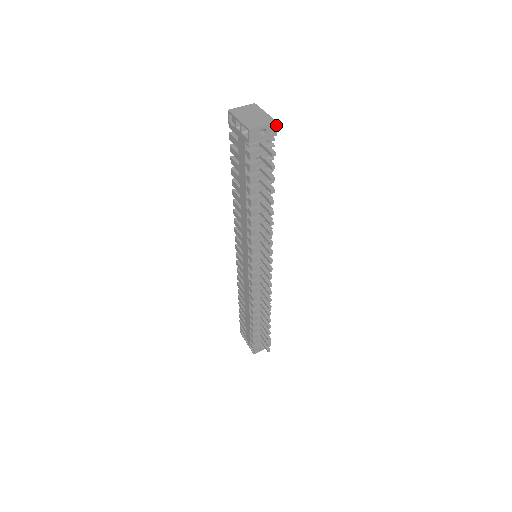
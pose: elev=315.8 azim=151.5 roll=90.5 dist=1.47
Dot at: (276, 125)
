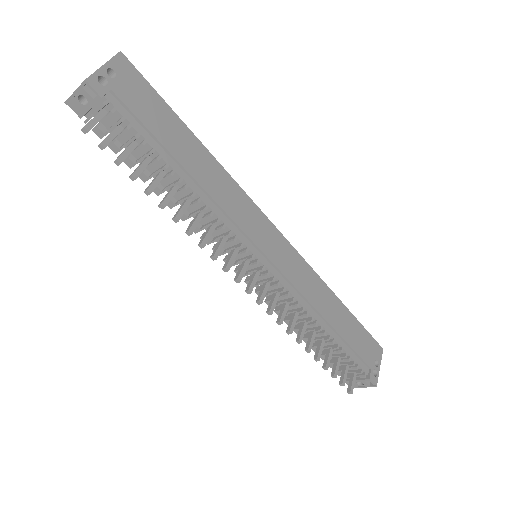
Dot at: (89, 84)
